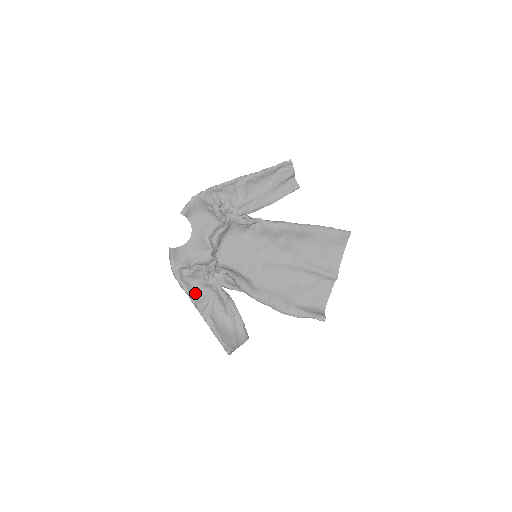
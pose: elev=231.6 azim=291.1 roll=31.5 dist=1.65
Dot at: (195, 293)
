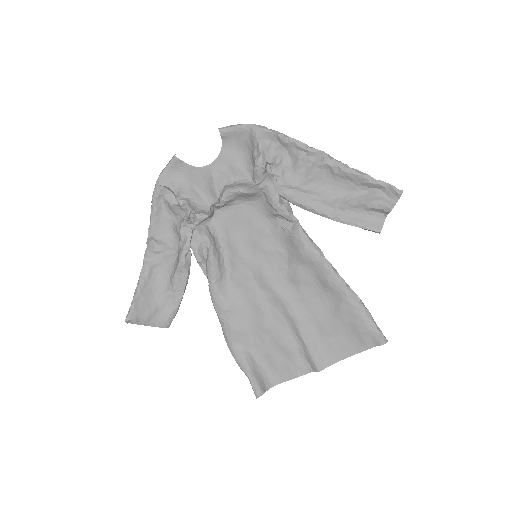
Dot at: (159, 227)
